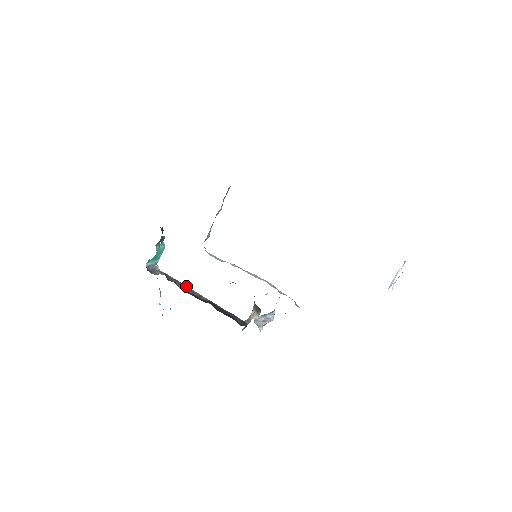
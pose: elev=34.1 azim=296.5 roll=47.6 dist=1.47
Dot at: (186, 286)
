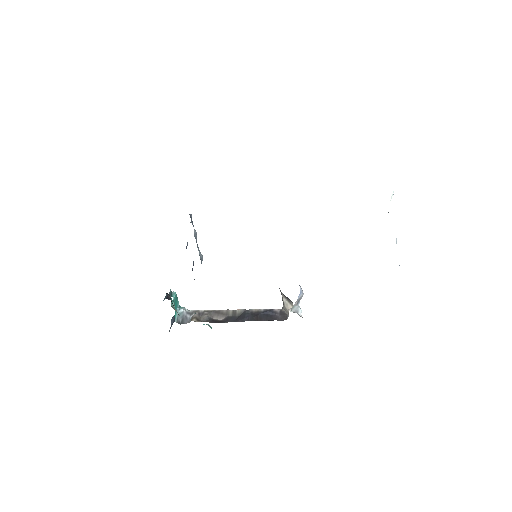
Dot at: (217, 311)
